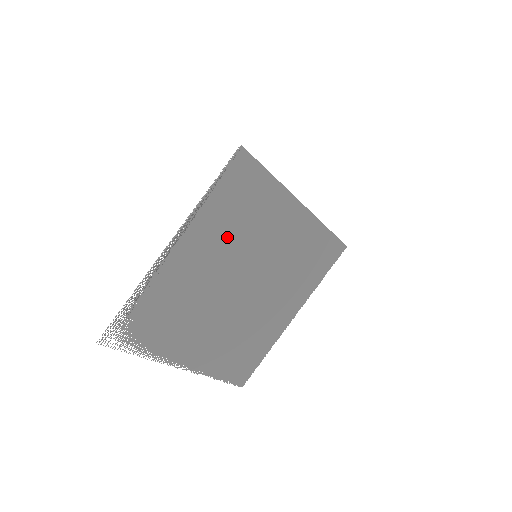
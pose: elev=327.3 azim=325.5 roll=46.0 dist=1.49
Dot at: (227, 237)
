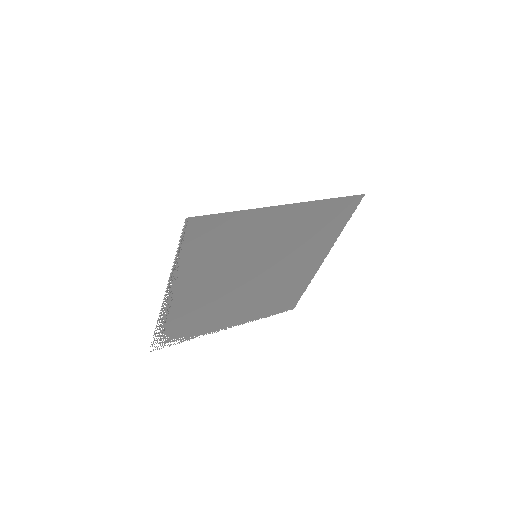
Dot at: (217, 264)
